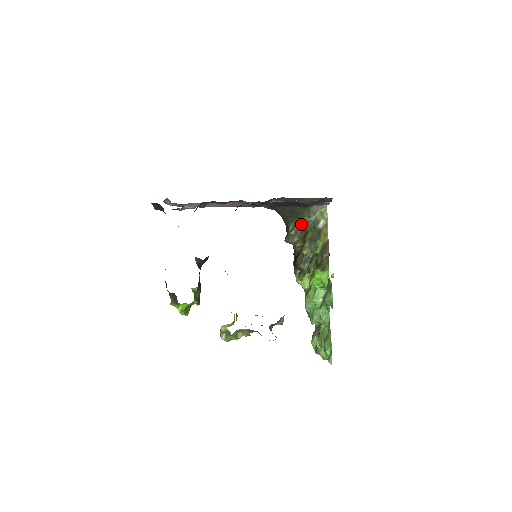
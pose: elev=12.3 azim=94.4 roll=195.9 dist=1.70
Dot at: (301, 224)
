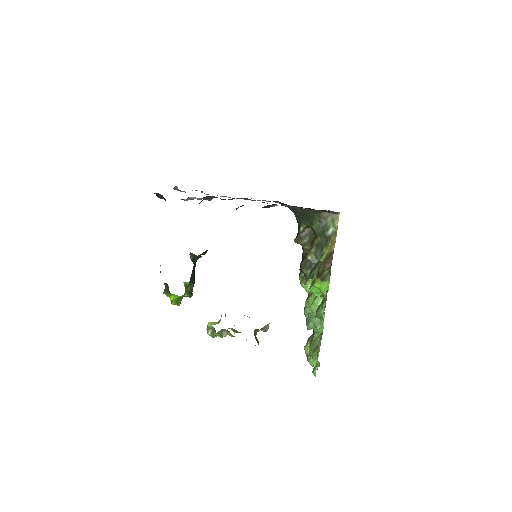
Dot at: (311, 227)
